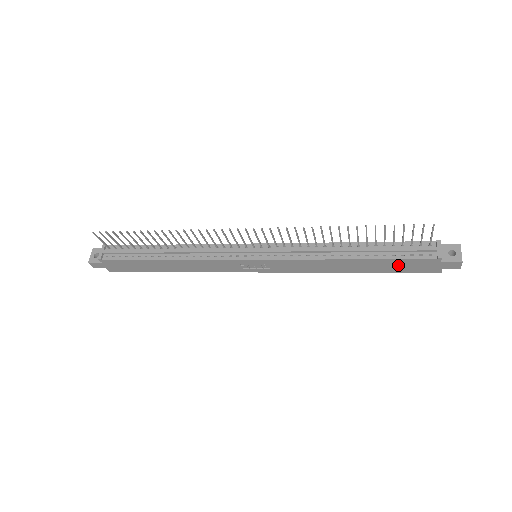
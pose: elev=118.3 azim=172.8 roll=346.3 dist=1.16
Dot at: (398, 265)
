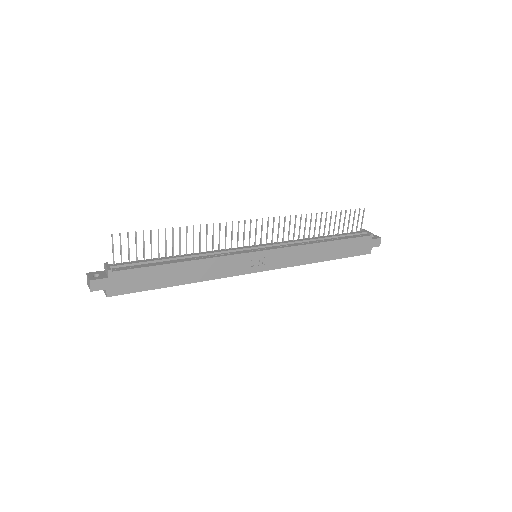
Dot at: (350, 246)
